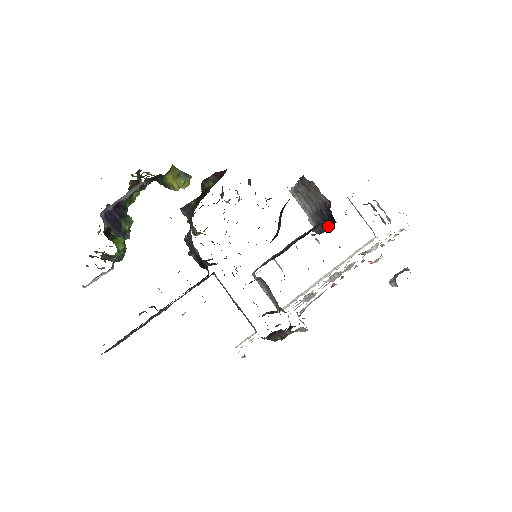
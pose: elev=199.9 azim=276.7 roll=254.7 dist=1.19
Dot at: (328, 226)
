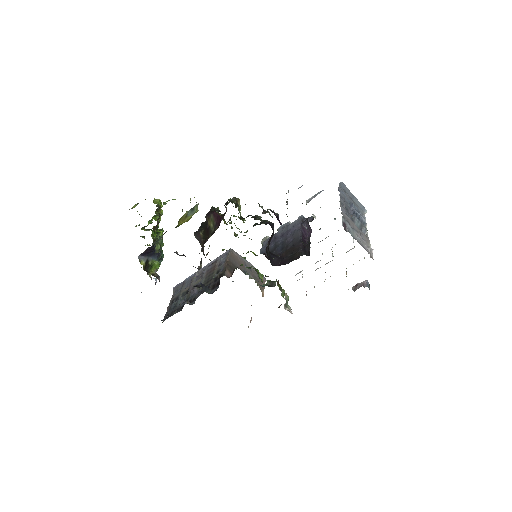
Dot at: (308, 247)
